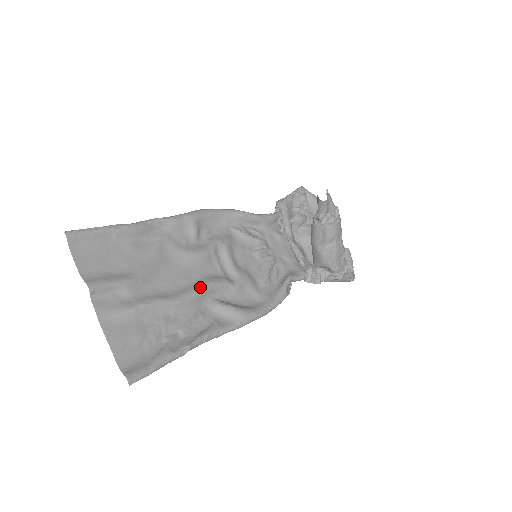
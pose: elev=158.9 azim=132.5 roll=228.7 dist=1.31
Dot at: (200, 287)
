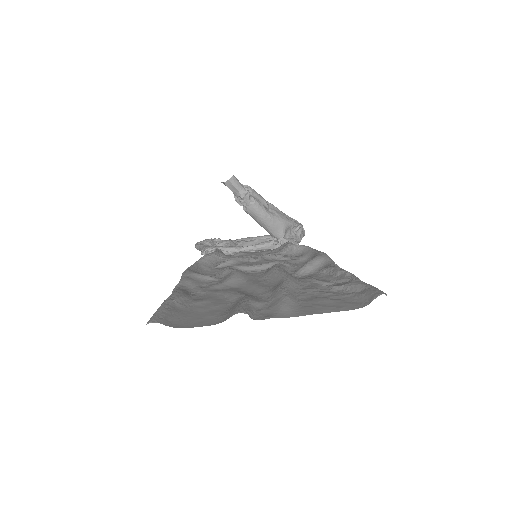
Dot at: (277, 271)
